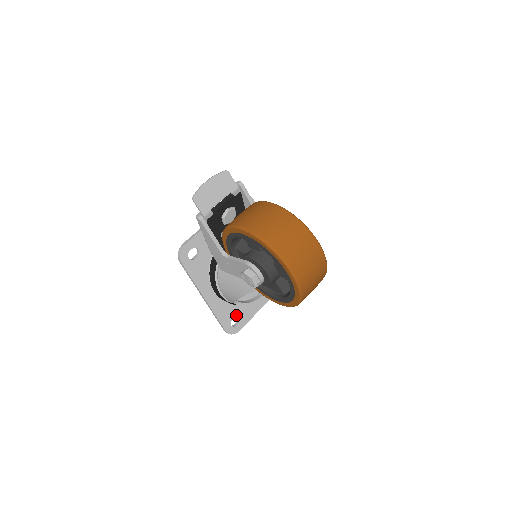
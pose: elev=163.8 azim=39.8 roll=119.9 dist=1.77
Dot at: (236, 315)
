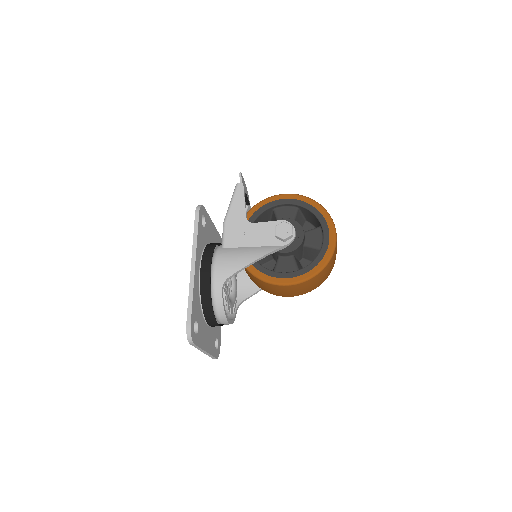
Dot at: (198, 323)
